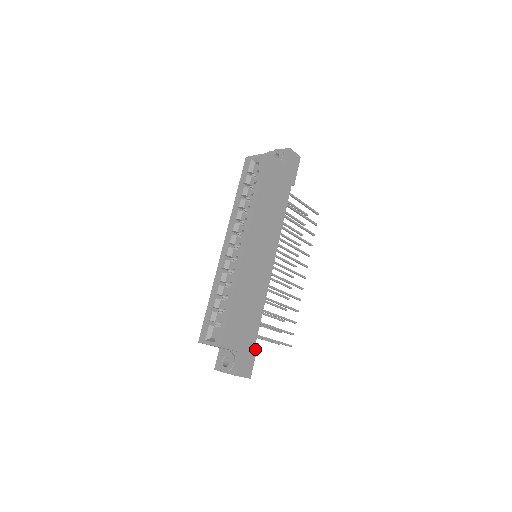
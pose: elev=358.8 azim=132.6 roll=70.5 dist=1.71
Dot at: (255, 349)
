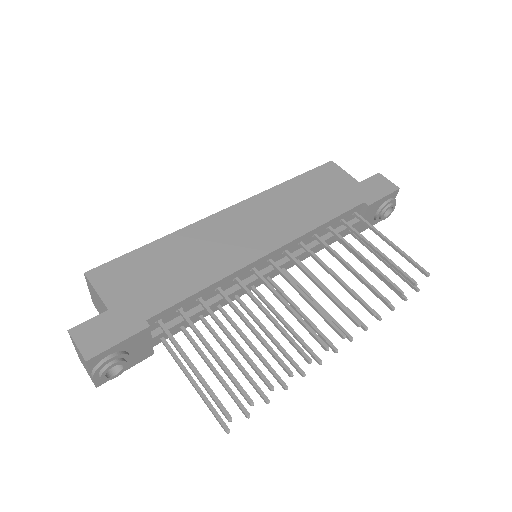
Dot at: (136, 328)
